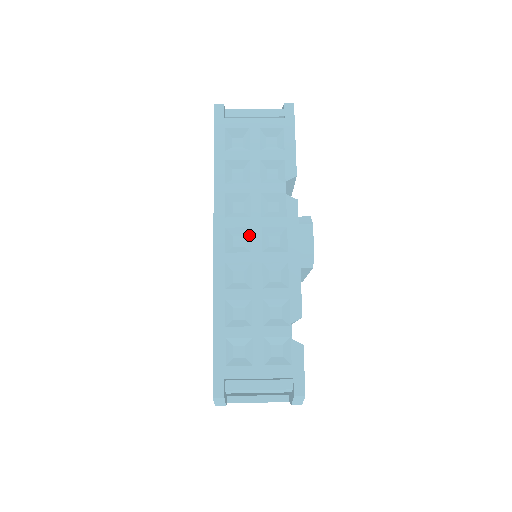
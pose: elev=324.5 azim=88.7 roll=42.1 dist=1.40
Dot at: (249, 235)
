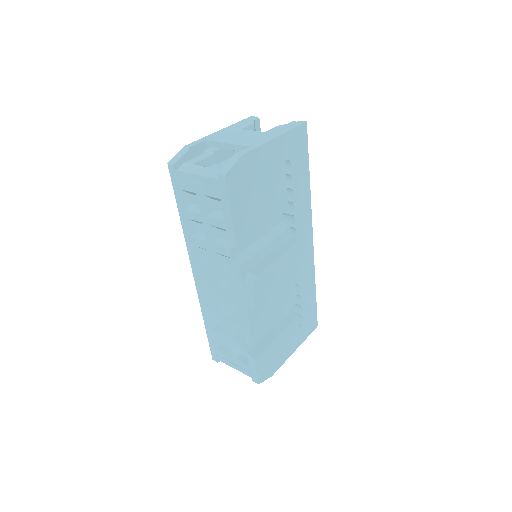
Dot at: occluded
